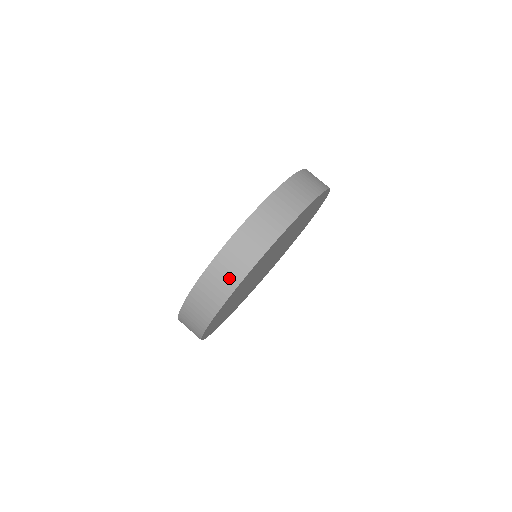
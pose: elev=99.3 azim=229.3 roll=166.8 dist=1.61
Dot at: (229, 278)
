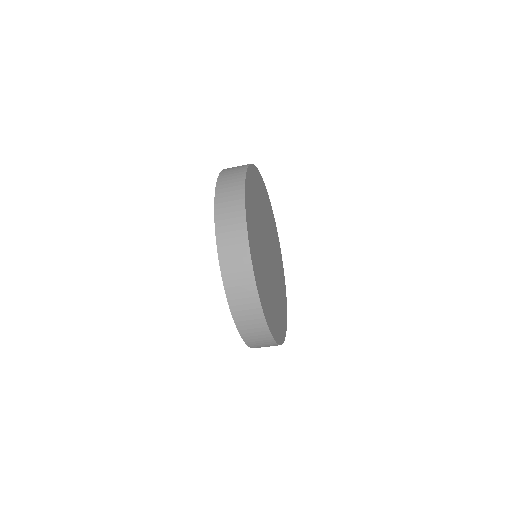
Dot at: (251, 308)
